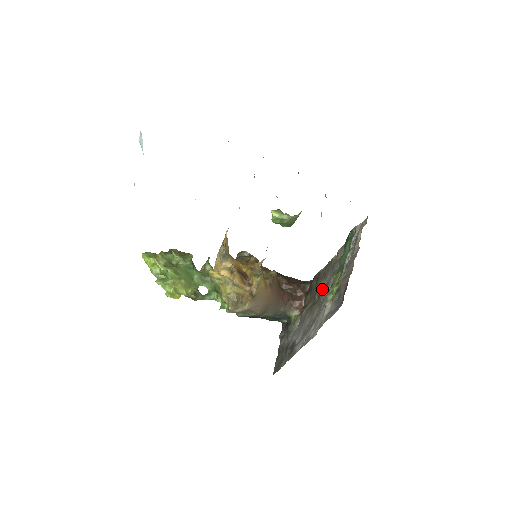
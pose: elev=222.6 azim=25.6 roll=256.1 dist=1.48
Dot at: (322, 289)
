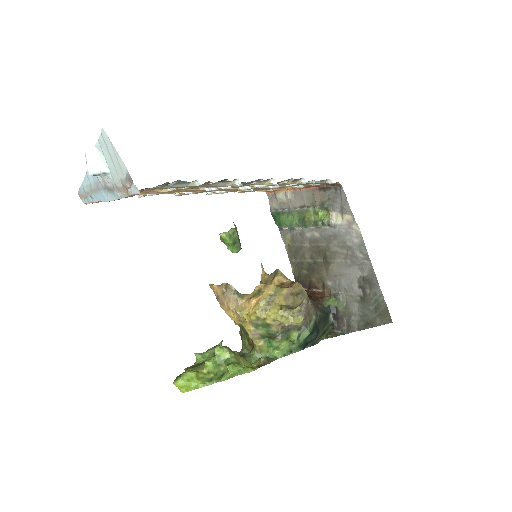
Dot at: (313, 250)
